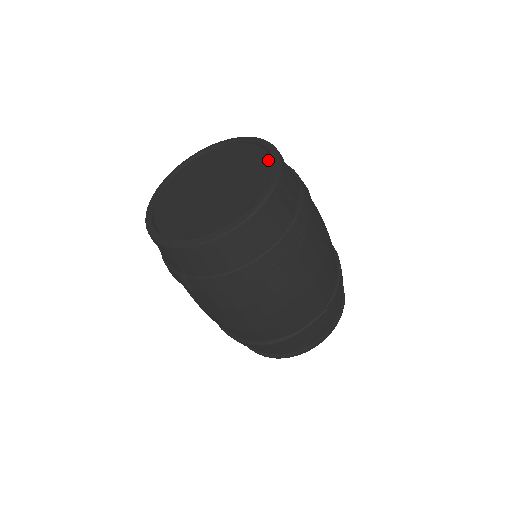
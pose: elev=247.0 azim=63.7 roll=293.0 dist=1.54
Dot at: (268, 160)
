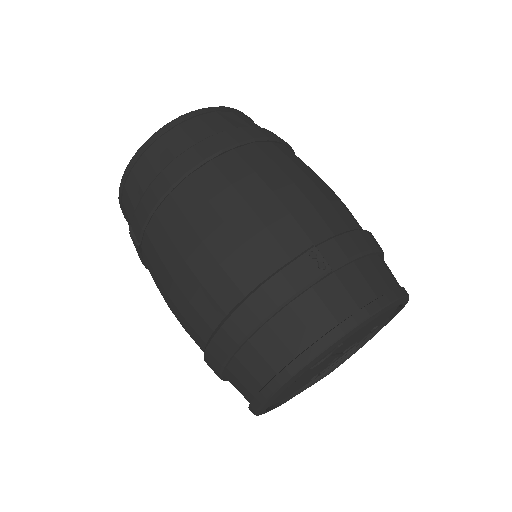
Dot at: occluded
